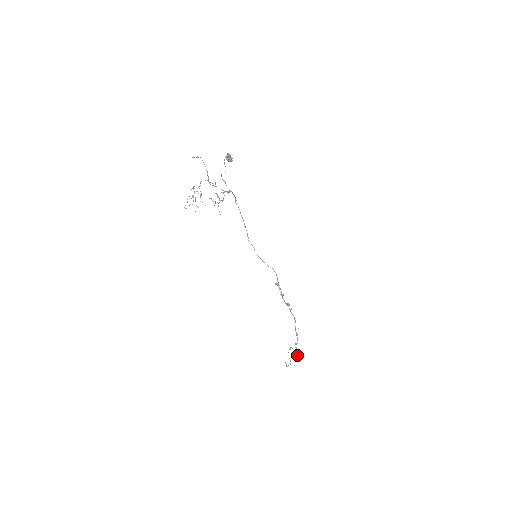
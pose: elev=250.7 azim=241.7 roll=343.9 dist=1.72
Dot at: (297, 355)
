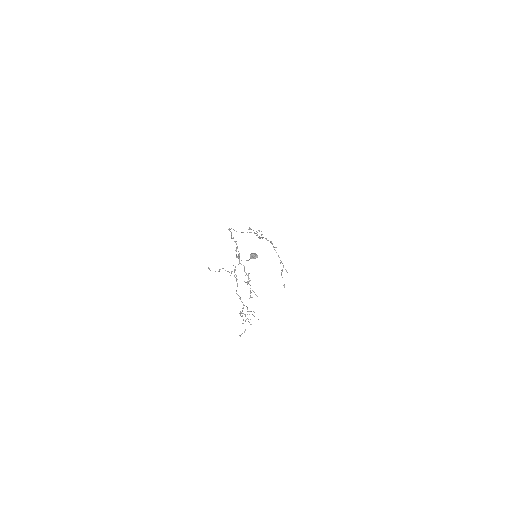
Dot at: (287, 272)
